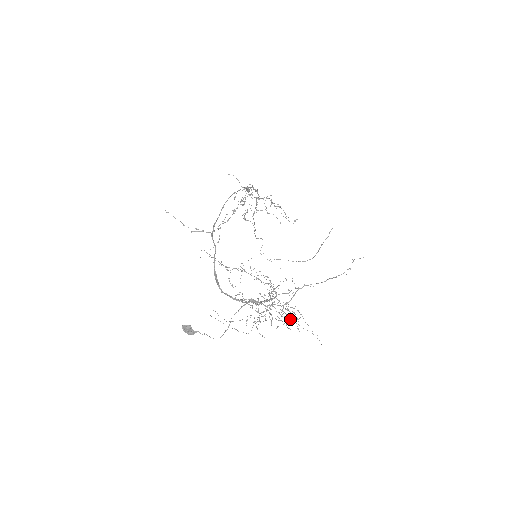
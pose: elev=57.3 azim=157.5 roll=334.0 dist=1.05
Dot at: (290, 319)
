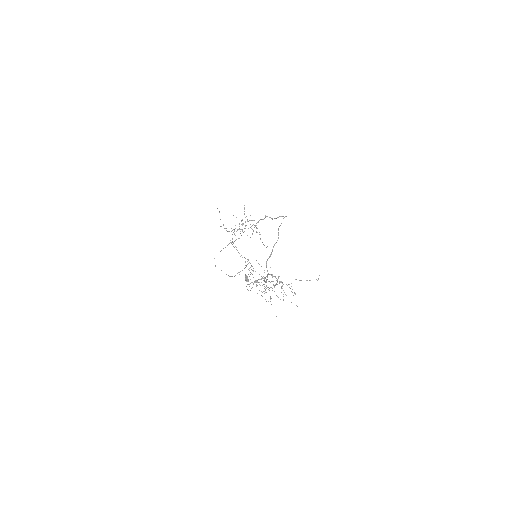
Dot at: occluded
